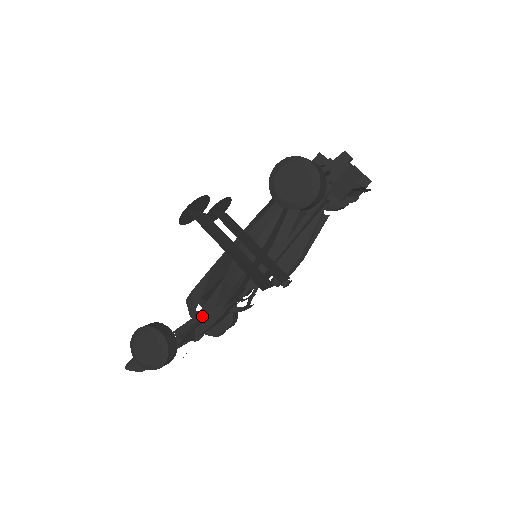
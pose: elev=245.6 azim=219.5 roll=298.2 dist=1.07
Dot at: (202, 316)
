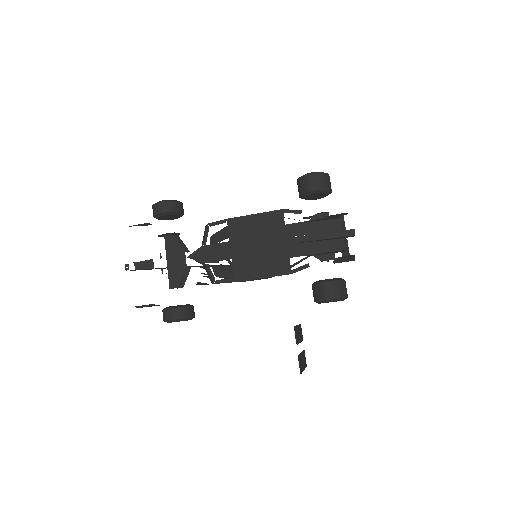
Dot at: occluded
